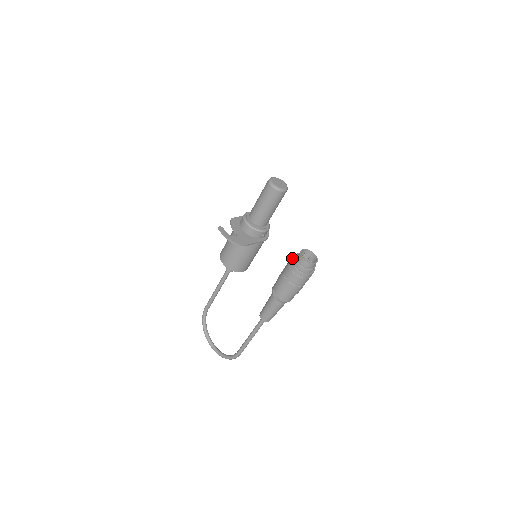
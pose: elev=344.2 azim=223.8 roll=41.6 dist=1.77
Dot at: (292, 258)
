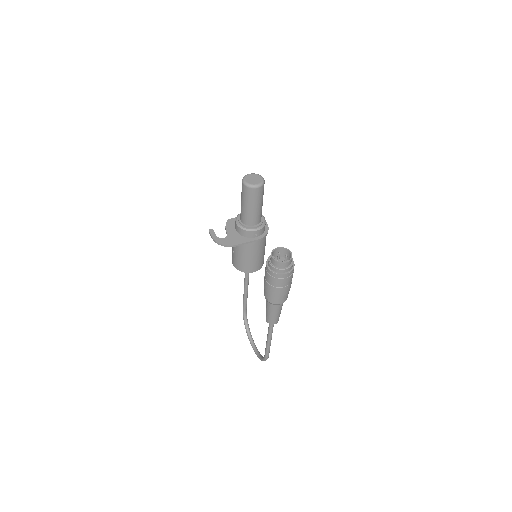
Dot at: (268, 257)
